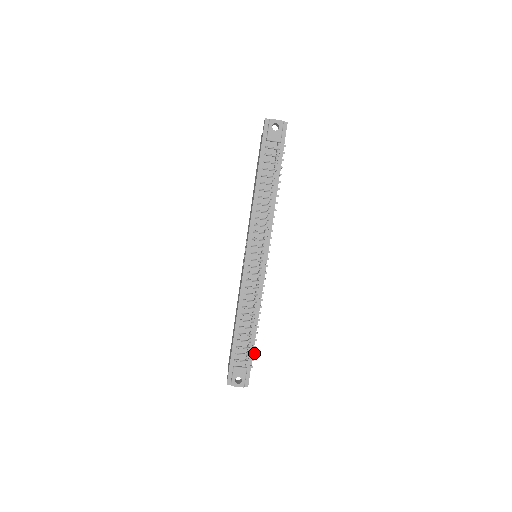
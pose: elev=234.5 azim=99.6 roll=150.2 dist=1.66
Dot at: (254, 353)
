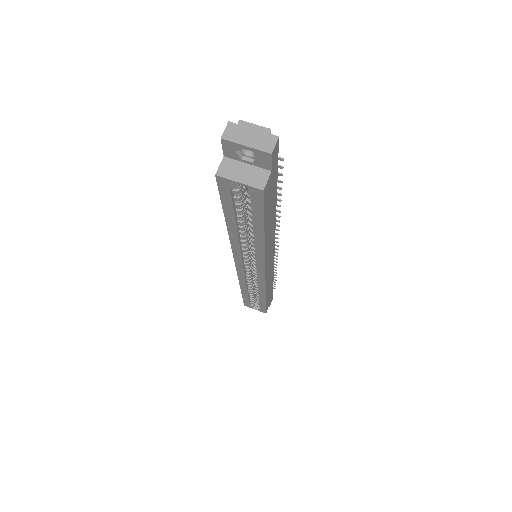
Dot at: (281, 175)
